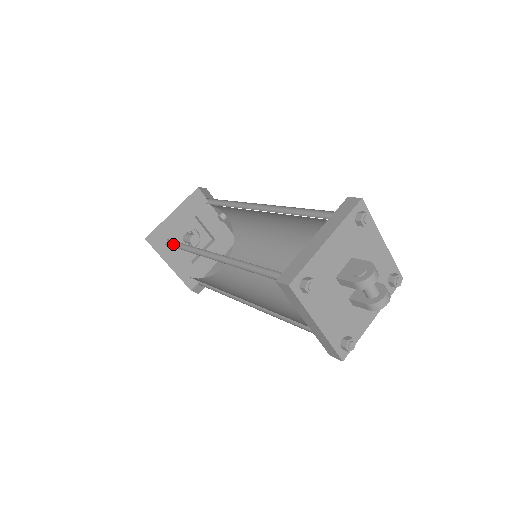
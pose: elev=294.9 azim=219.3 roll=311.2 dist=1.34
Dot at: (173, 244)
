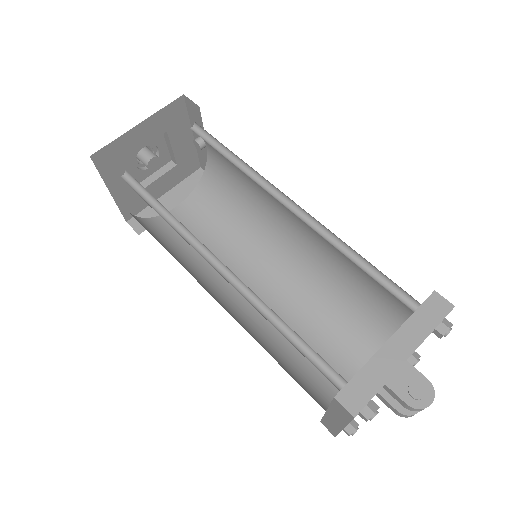
Dot at: (137, 186)
